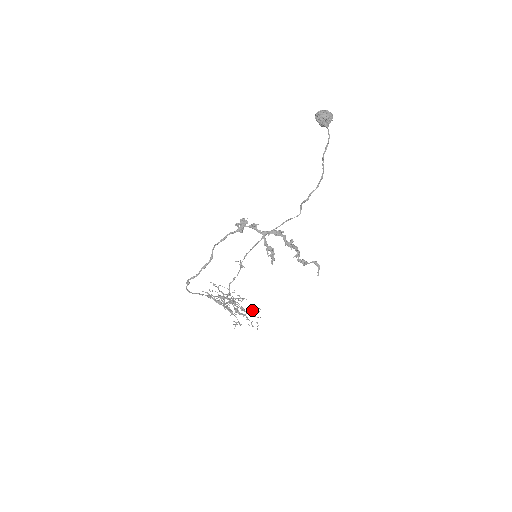
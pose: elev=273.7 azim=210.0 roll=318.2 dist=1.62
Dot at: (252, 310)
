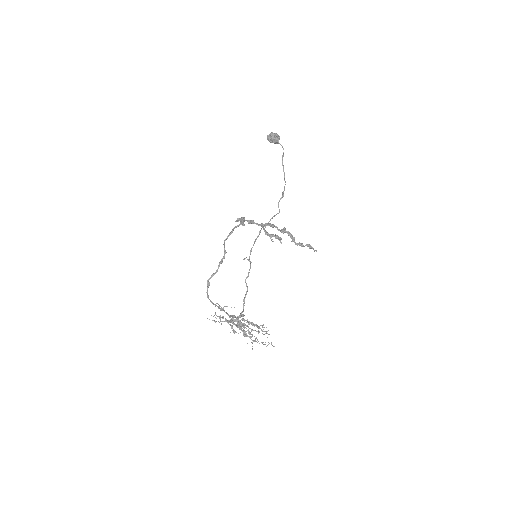
Dot at: occluded
